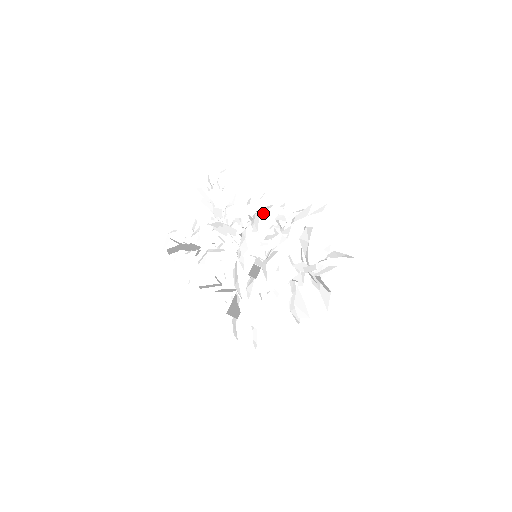
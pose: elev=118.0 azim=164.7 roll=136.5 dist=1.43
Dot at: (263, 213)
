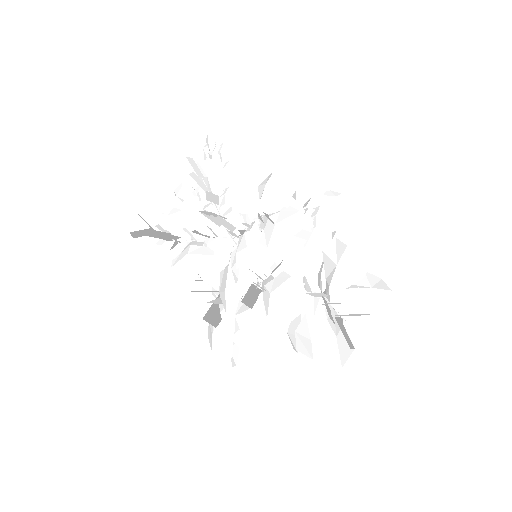
Dot at: (281, 222)
